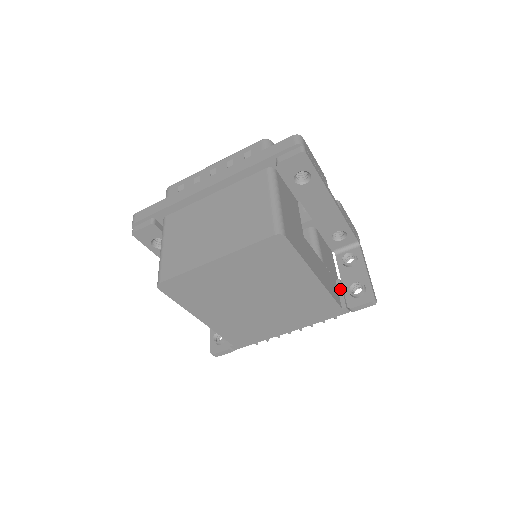
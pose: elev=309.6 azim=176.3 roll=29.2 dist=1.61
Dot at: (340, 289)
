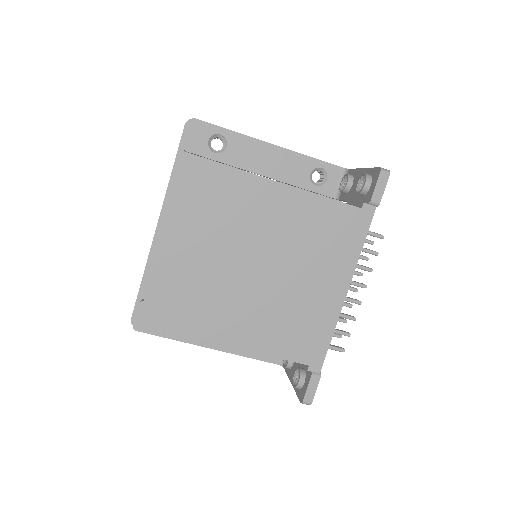
Dot at: (351, 203)
